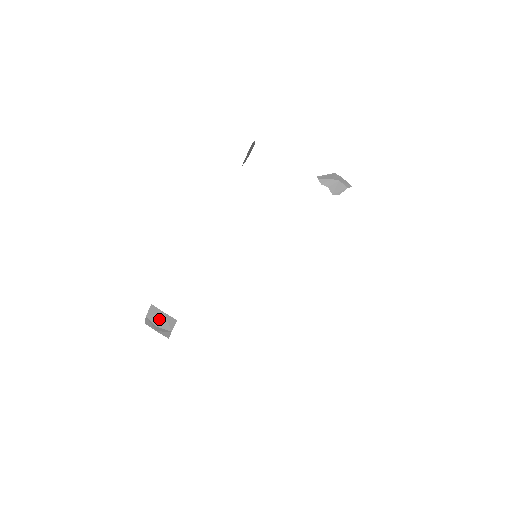
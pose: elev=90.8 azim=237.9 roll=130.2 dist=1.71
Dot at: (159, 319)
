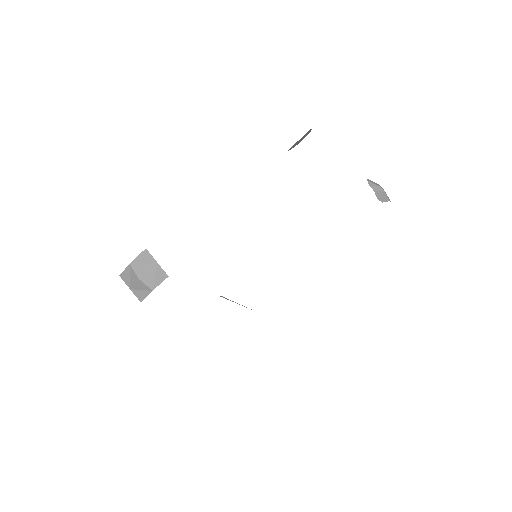
Dot at: (146, 269)
